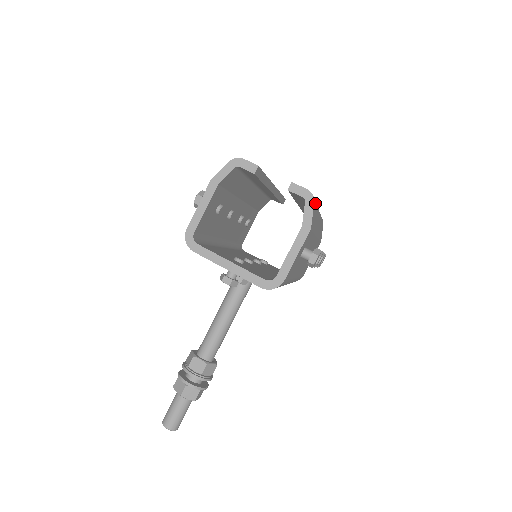
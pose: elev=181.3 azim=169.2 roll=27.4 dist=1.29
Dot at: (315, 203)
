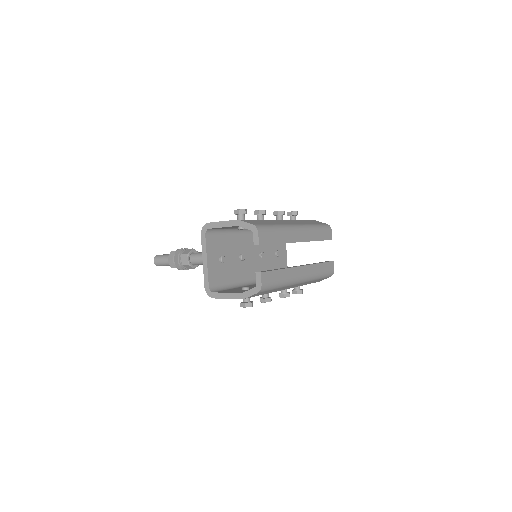
Dot at: occluded
